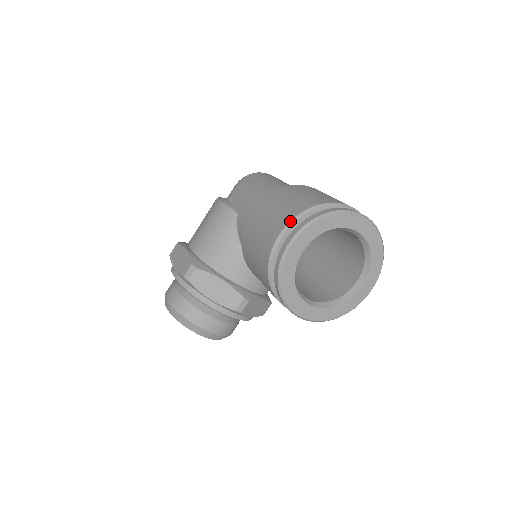
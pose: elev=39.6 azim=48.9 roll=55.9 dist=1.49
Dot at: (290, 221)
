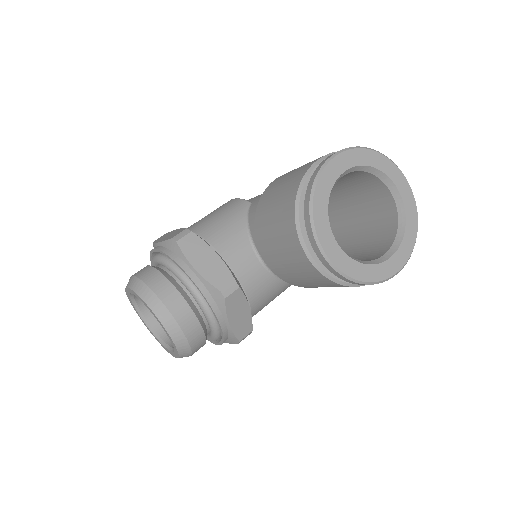
Dot at: (332, 152)
